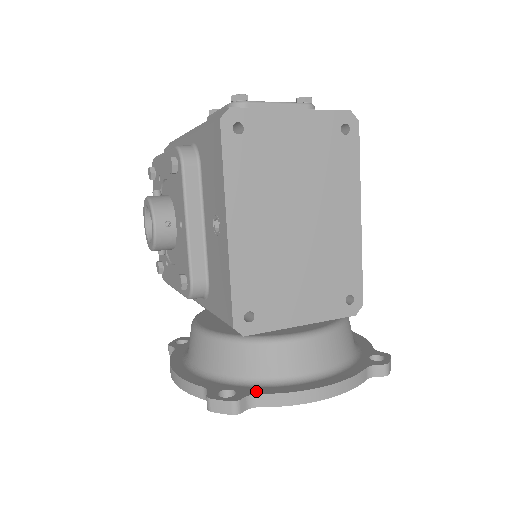
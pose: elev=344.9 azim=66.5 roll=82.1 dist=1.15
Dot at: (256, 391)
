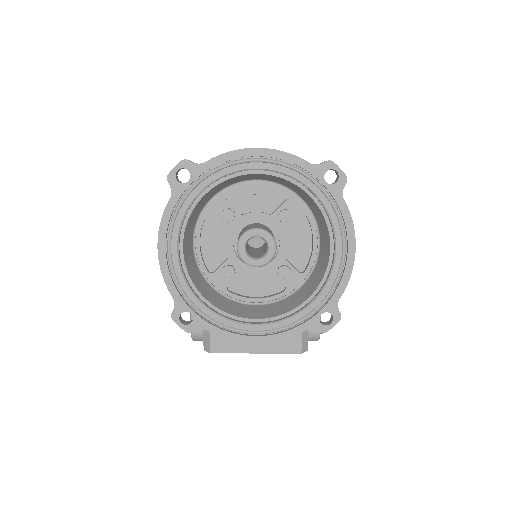
Dot at: occluded
